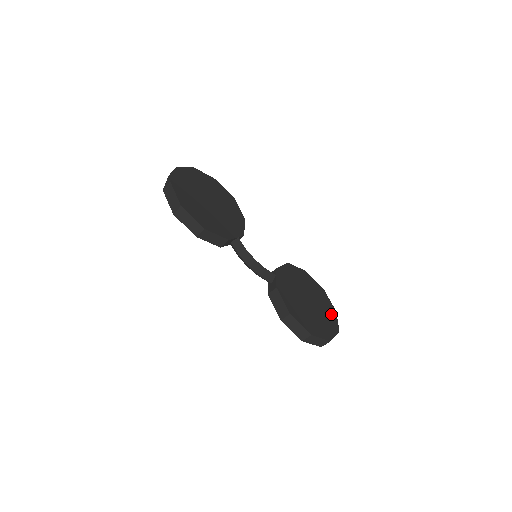
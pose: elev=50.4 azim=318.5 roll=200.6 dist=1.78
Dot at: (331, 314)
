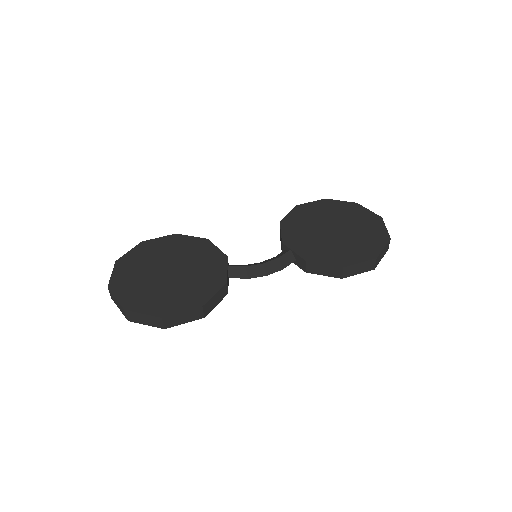
Dot at: (358, 212)
